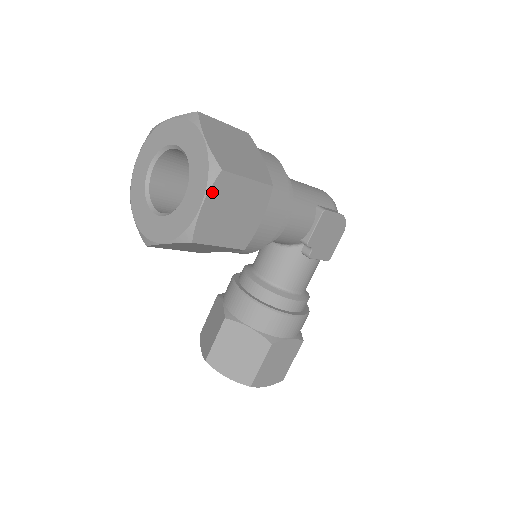
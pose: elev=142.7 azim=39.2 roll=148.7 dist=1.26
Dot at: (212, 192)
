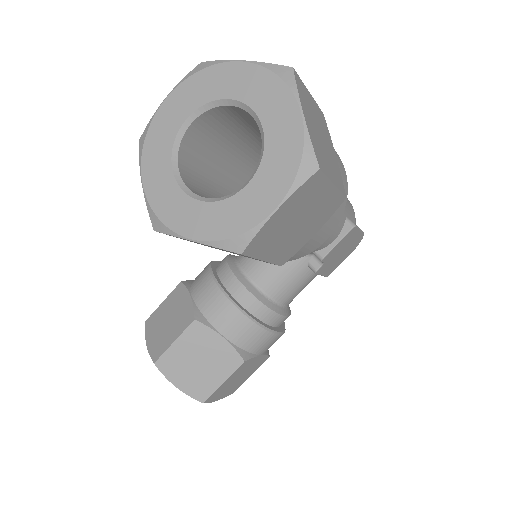
Dot at: (295, 195)
